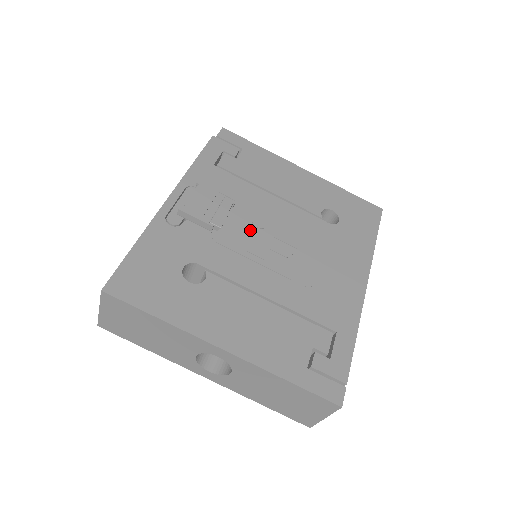
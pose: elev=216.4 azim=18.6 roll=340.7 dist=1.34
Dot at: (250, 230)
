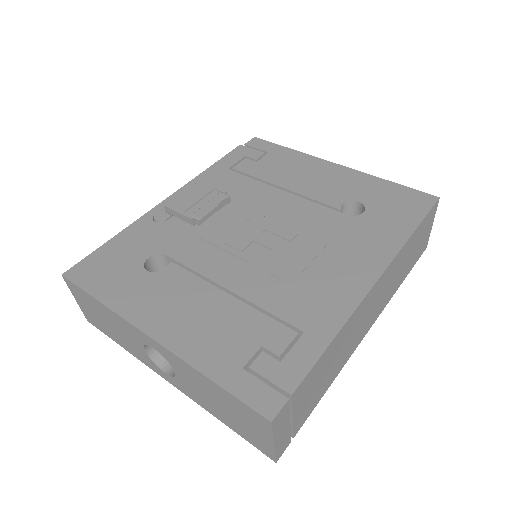
Dot at: (239, 224)
